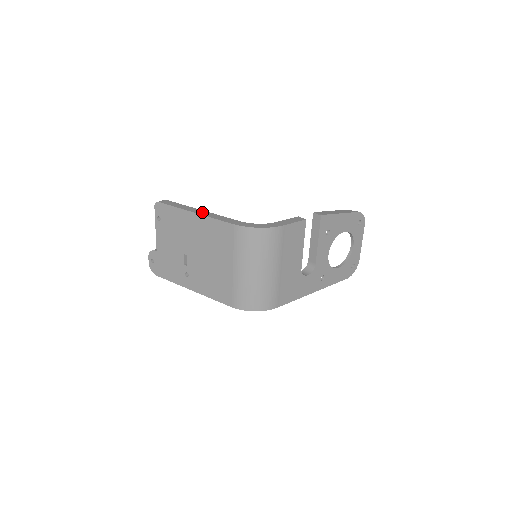
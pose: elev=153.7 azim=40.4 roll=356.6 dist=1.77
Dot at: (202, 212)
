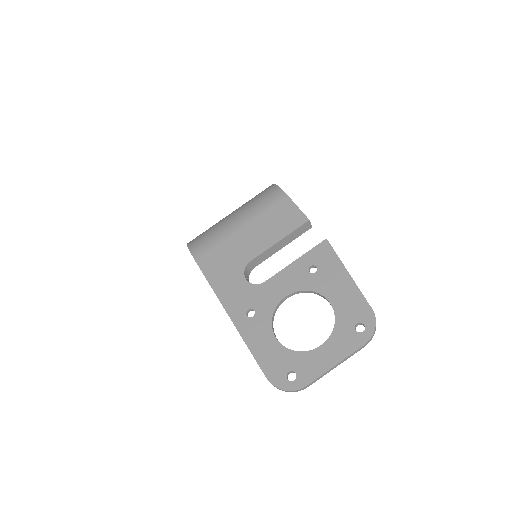
Dot at: occluded
